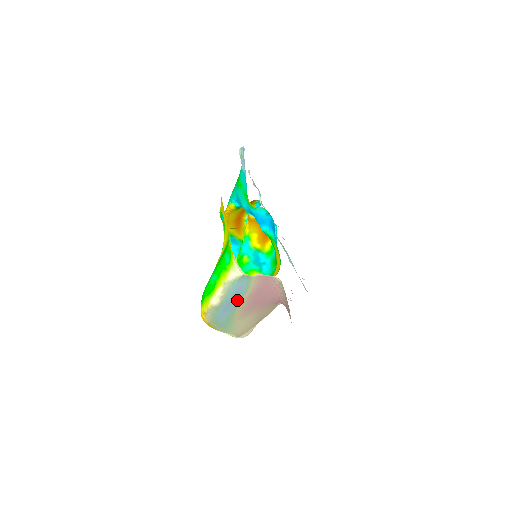
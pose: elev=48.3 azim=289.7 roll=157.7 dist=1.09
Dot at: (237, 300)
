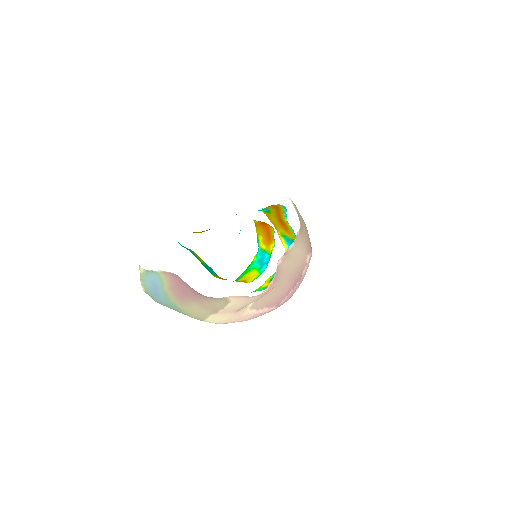
Dot at: (160, 289)
